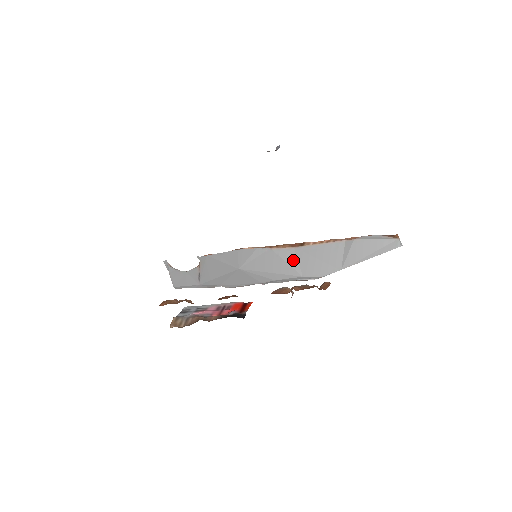
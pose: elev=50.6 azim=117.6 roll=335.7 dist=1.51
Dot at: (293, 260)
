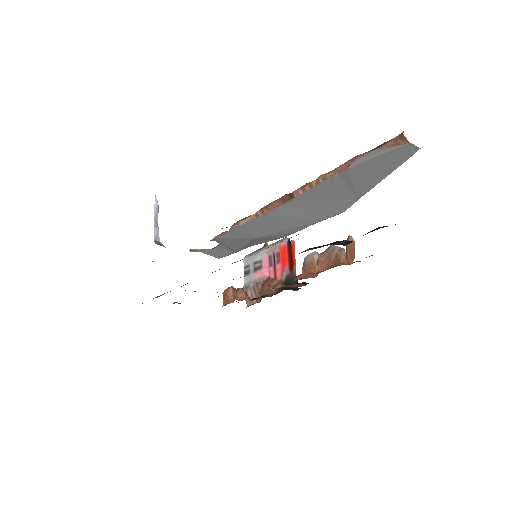
Dot at: (296, 213)
